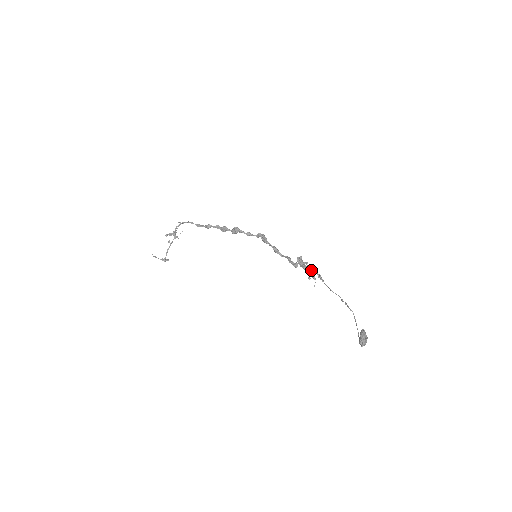
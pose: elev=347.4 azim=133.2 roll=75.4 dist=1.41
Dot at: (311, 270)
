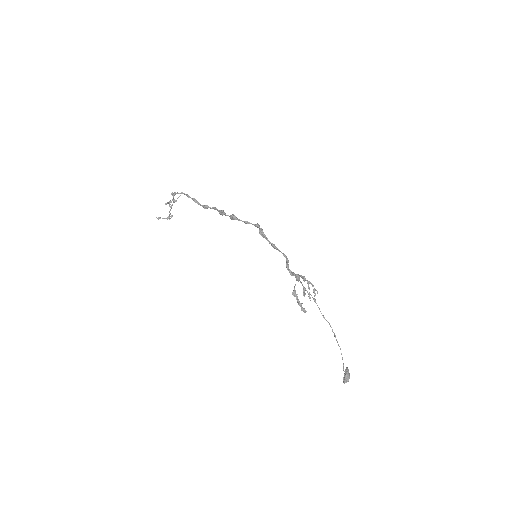
Dot at: (306, 290)
